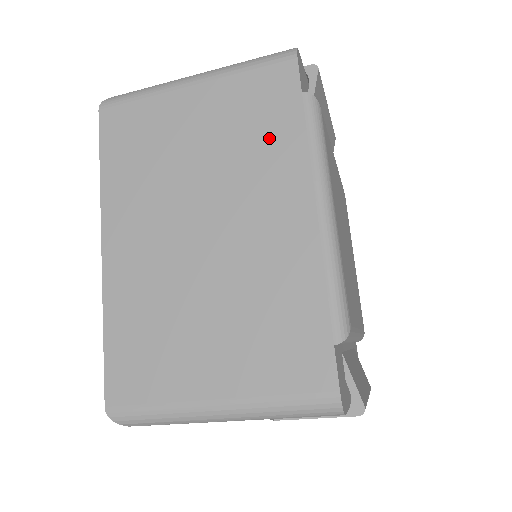
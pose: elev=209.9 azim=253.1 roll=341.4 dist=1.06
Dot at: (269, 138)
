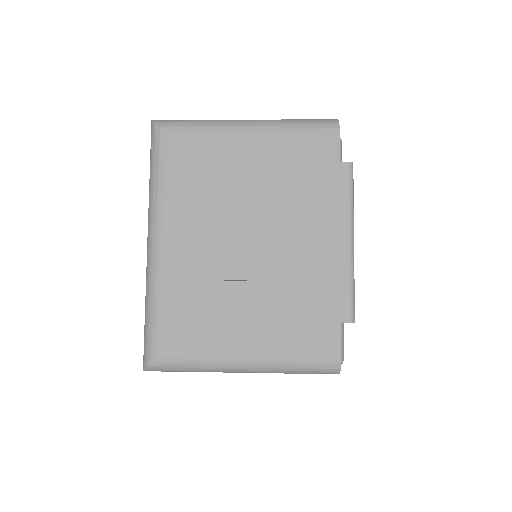
Dot at: occluded
